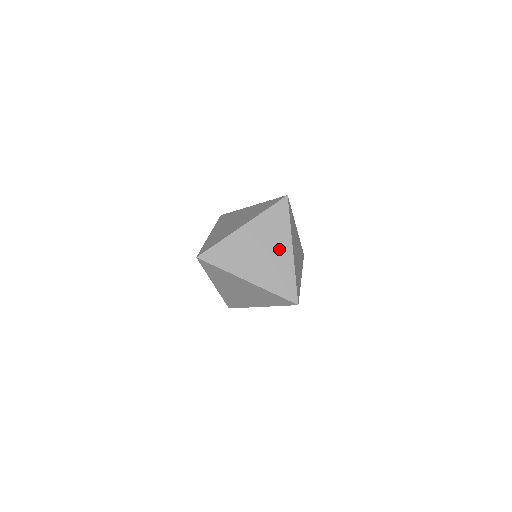
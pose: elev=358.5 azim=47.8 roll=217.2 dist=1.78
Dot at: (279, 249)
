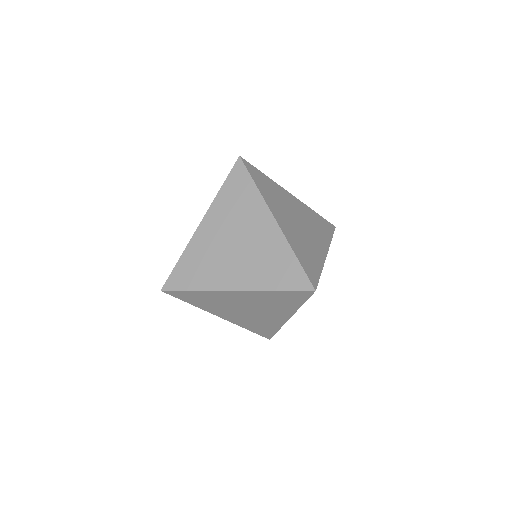
Dot at: (272, 314)
